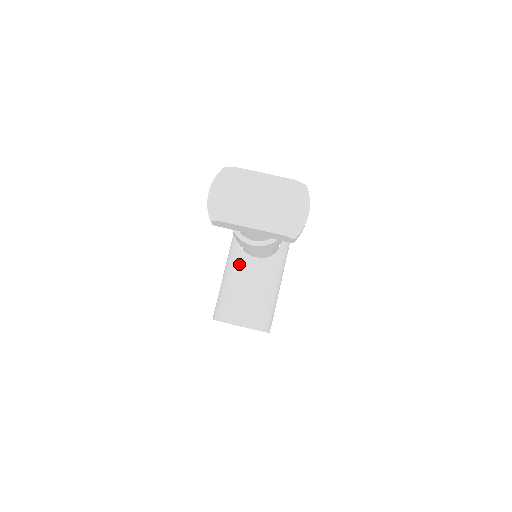
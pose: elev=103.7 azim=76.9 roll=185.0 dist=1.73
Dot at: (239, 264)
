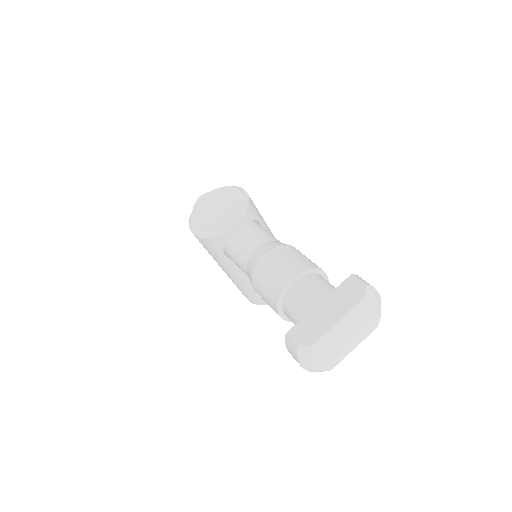
Dot at: occluded
